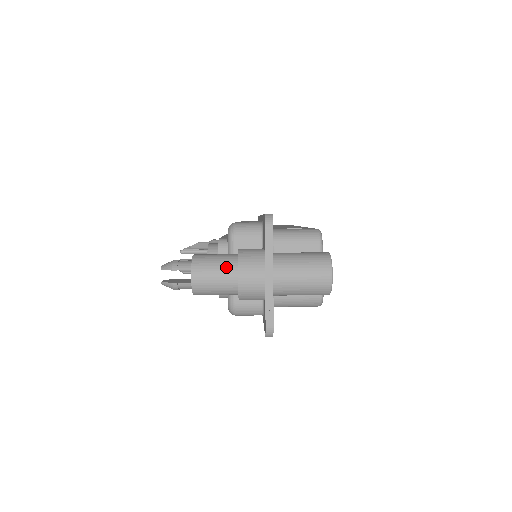
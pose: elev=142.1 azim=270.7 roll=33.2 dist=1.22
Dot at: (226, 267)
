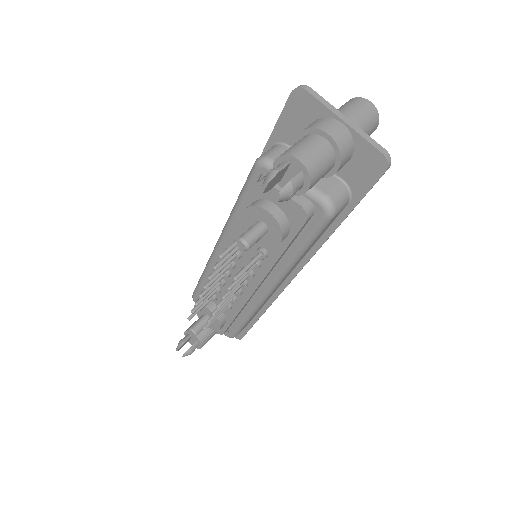
Dot at: (311, 139)
